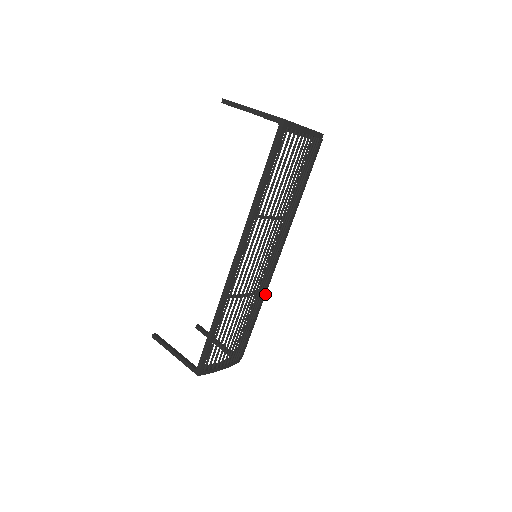
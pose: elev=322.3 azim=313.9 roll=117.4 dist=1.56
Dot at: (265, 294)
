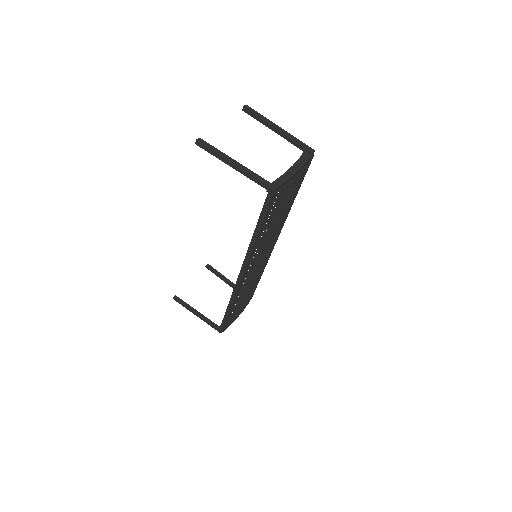
Dot at: occluded
